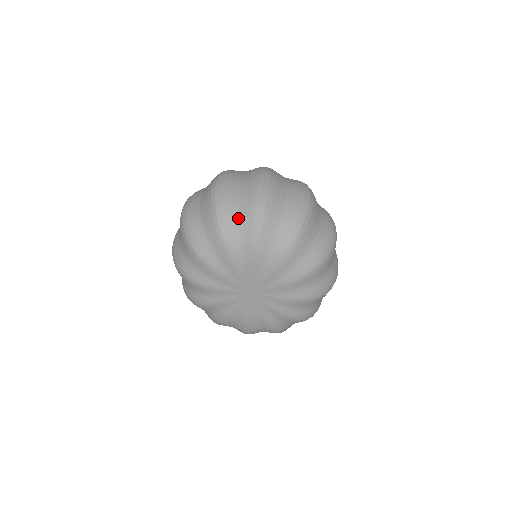
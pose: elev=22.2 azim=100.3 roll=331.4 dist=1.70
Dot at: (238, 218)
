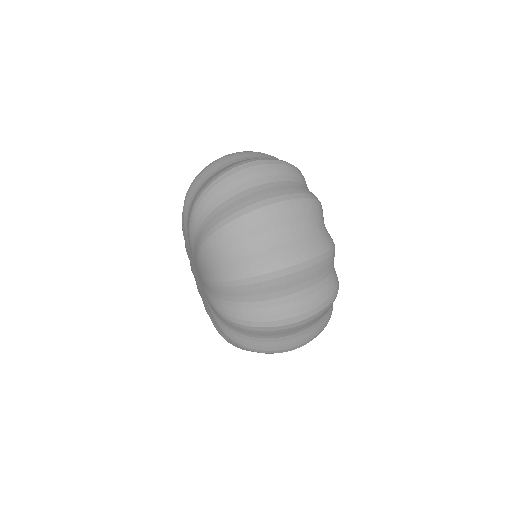
Dot at: (198, 189)
